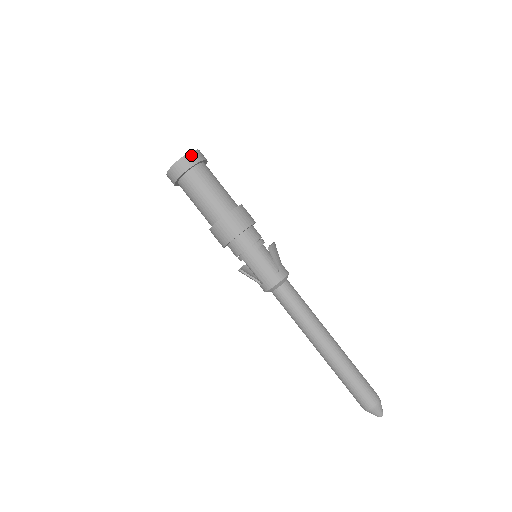
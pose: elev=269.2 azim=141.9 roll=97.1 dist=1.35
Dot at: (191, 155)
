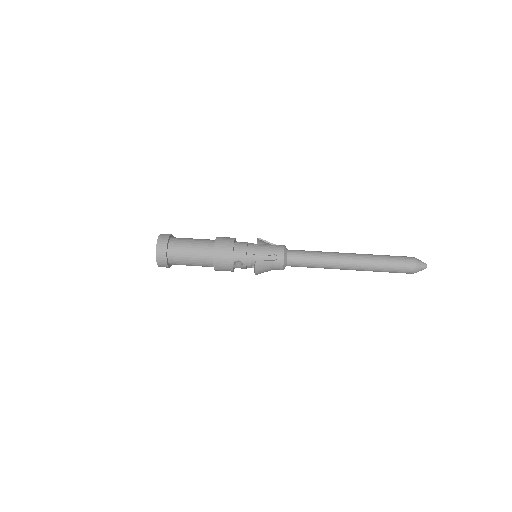
Dot at: (164, 234)
